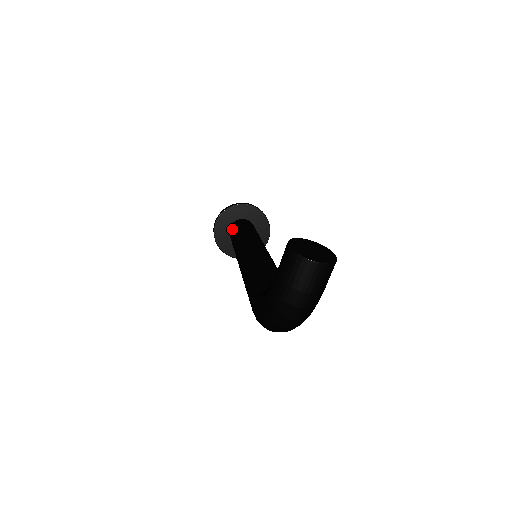
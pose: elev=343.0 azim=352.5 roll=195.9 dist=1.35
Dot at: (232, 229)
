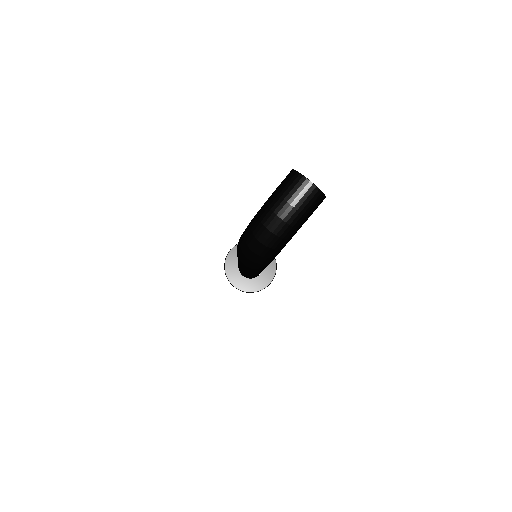
Dot at: occluded
